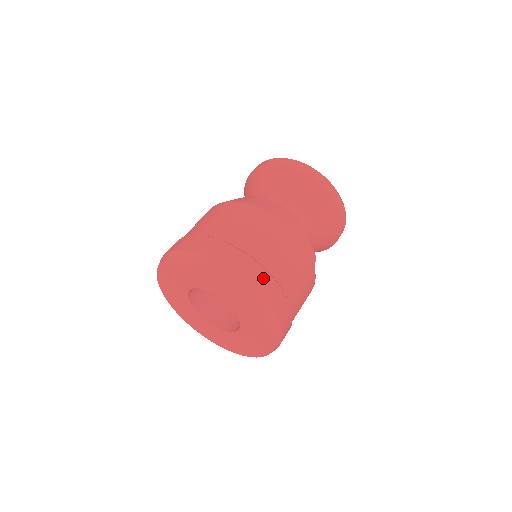
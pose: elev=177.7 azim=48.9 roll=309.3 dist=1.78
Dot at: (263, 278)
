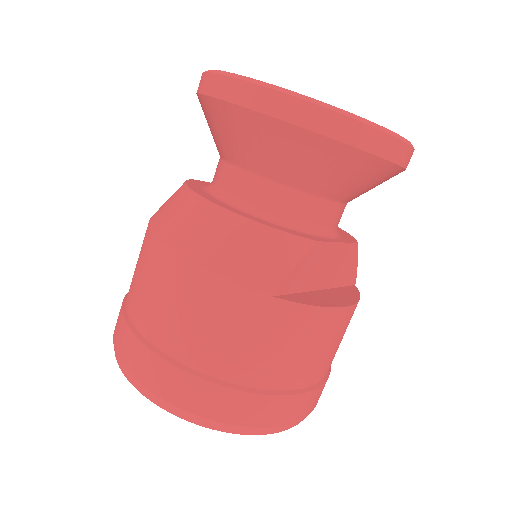
Dot at: (275, 407)
